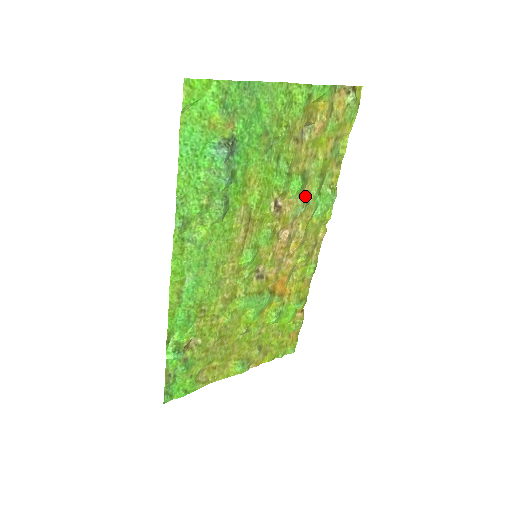
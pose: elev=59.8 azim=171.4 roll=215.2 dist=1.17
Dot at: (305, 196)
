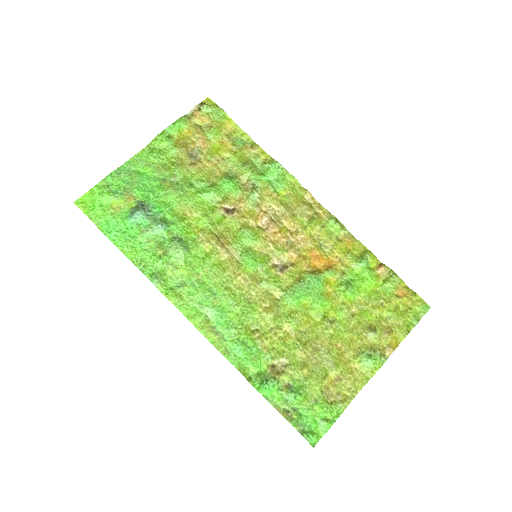
Dot at: (249, 186)
